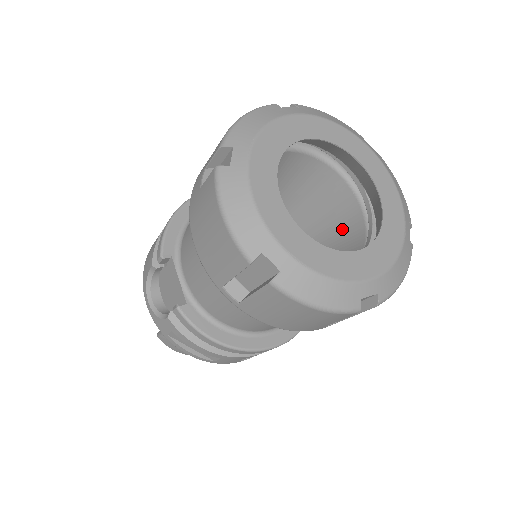
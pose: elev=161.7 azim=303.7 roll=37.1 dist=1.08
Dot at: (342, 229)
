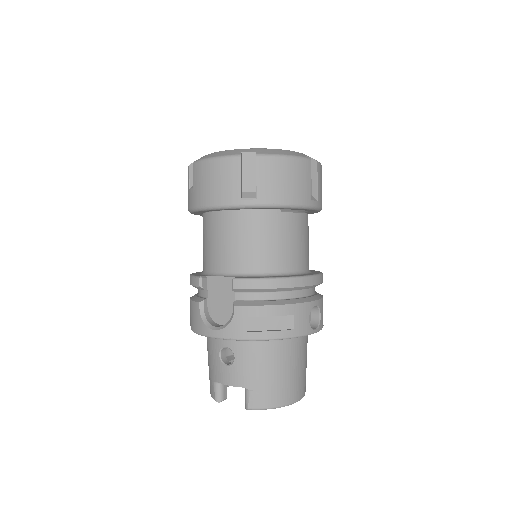
Dot at: occluded
